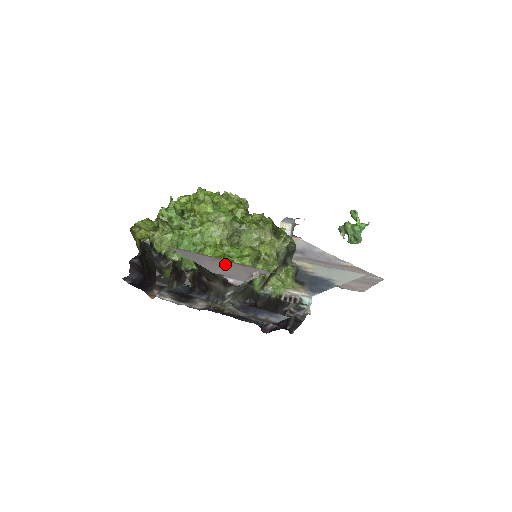
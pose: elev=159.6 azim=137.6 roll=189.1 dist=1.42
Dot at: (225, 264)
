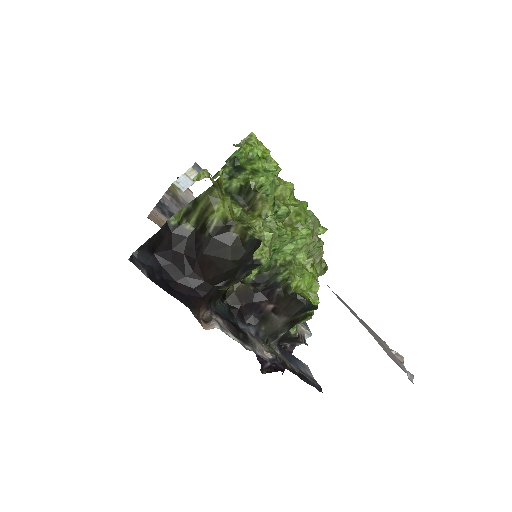
Dot at: (374, 333)
